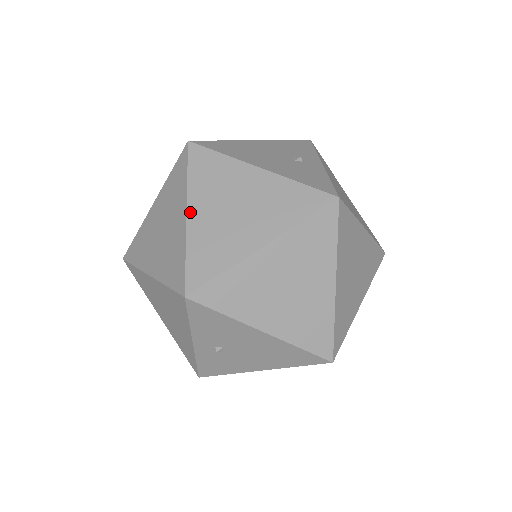
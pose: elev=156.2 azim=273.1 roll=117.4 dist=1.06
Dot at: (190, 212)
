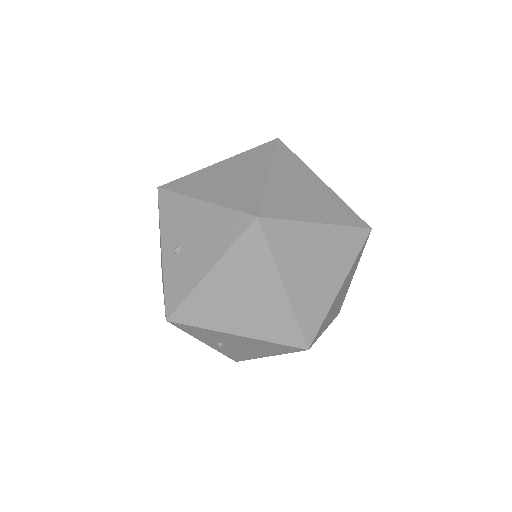
Dot at: occluded
